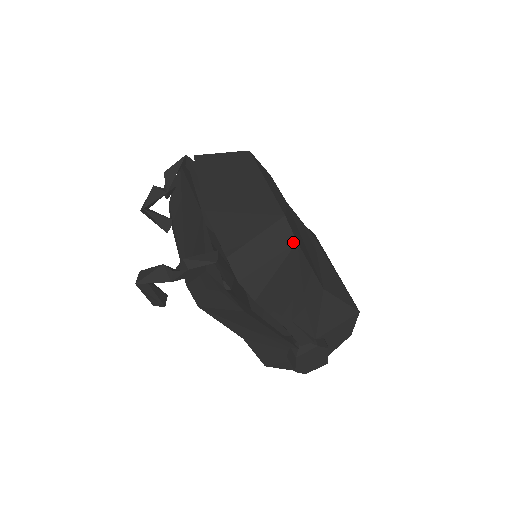
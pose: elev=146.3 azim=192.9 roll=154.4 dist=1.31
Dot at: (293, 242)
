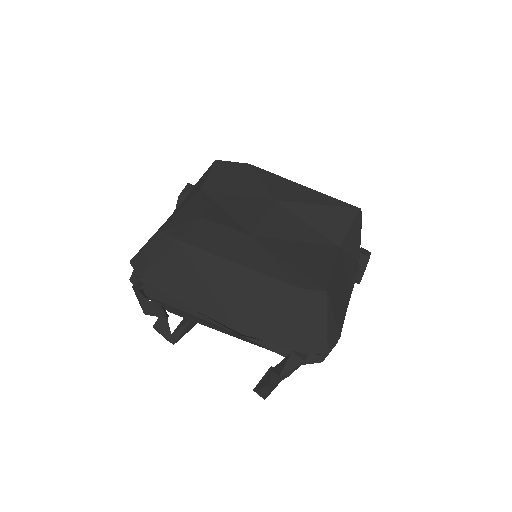
Dot at: (325, 295)
